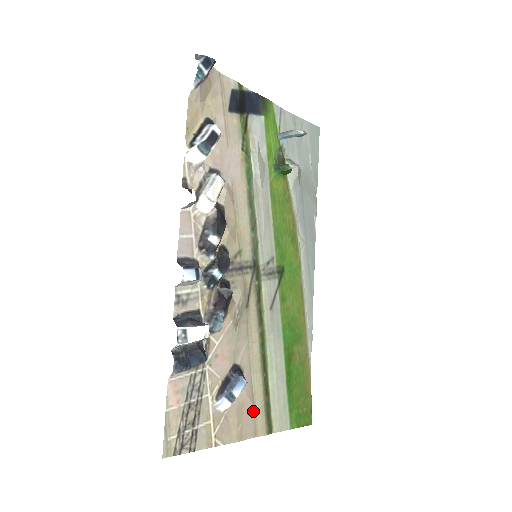
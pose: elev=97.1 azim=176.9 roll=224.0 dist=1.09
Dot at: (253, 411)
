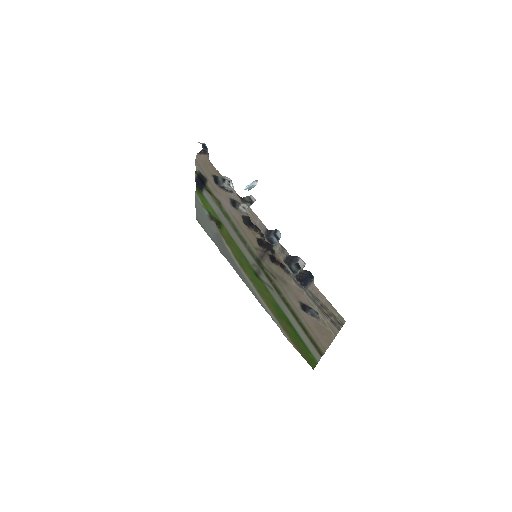
Dot at: (315, 336)
